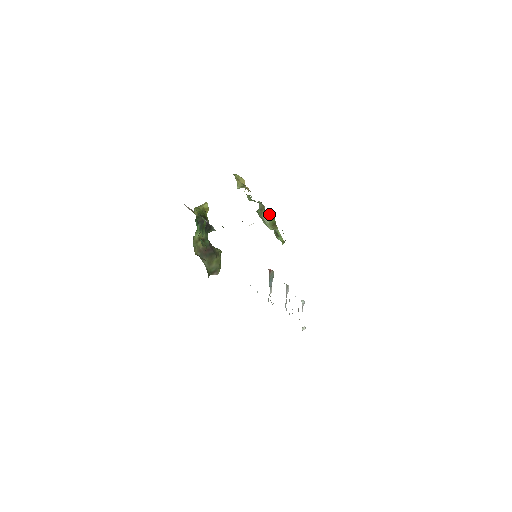
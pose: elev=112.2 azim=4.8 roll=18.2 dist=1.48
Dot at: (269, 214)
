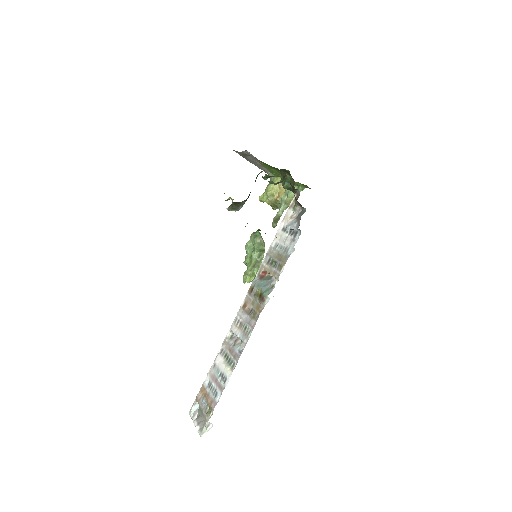
Dot at: occluded
